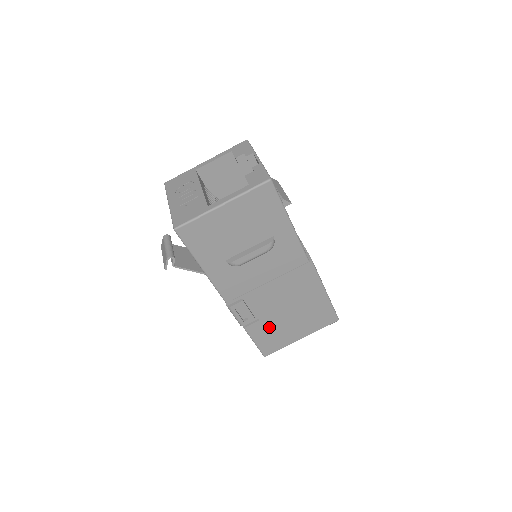
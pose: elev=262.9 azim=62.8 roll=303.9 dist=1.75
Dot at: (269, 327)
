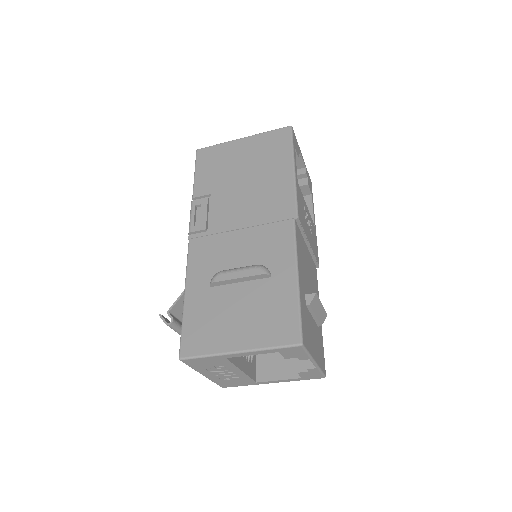
Dot at: occluded
